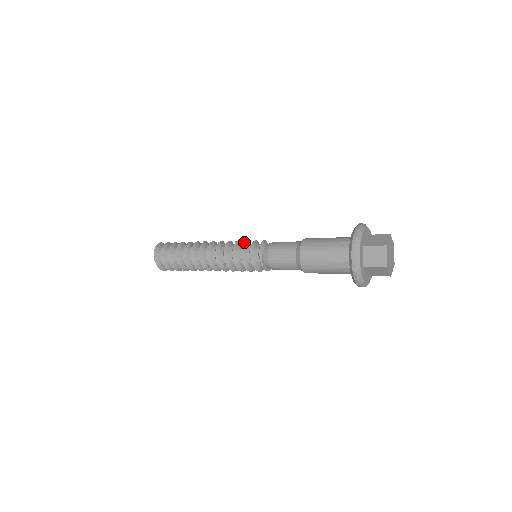
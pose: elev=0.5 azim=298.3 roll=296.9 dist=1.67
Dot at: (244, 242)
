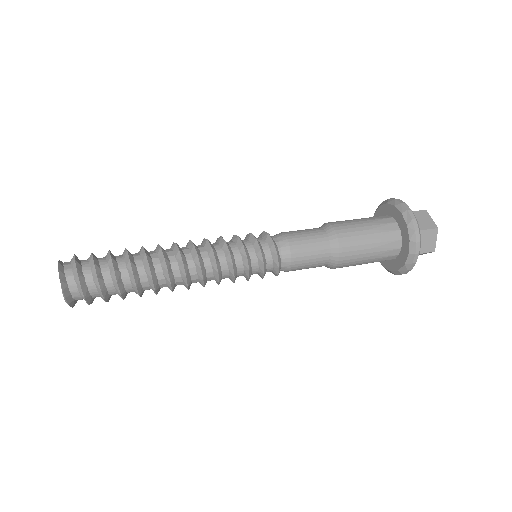
Dot at: (248, 264)
